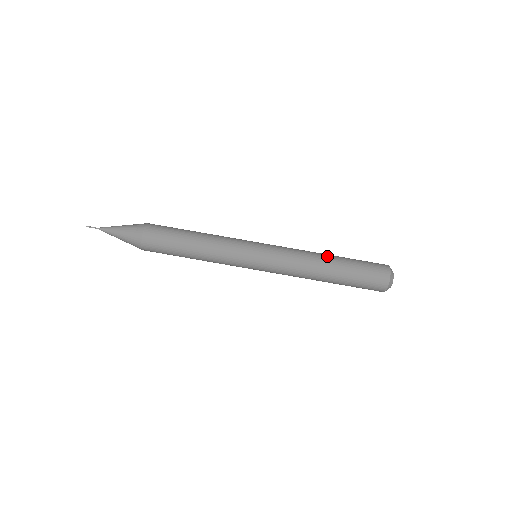
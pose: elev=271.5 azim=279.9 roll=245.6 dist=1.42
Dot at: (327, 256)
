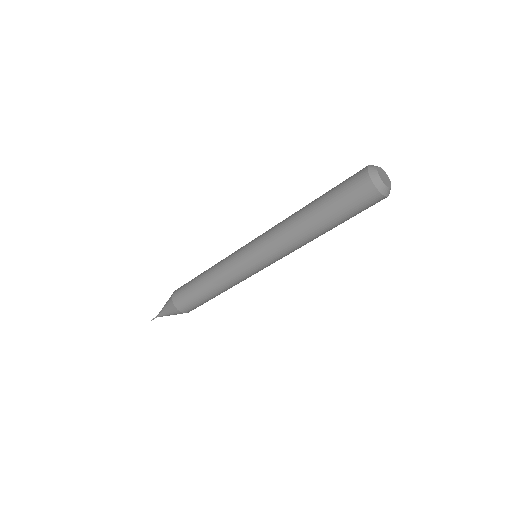
Dot at: (311, 231)
